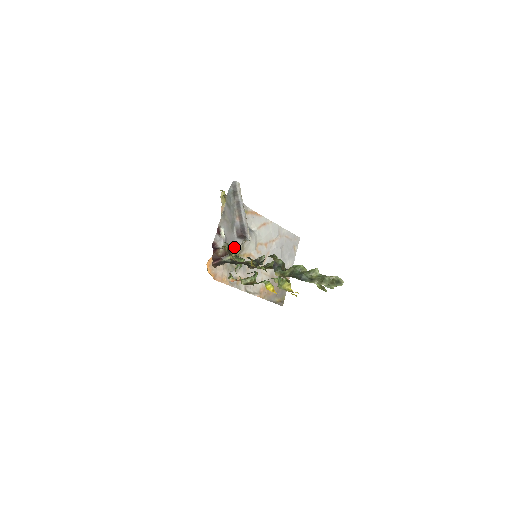
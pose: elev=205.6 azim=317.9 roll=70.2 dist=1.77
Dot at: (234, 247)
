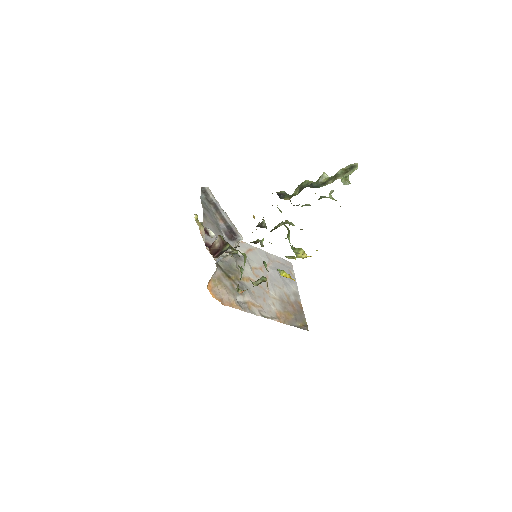
Dot at: (229, 251)
